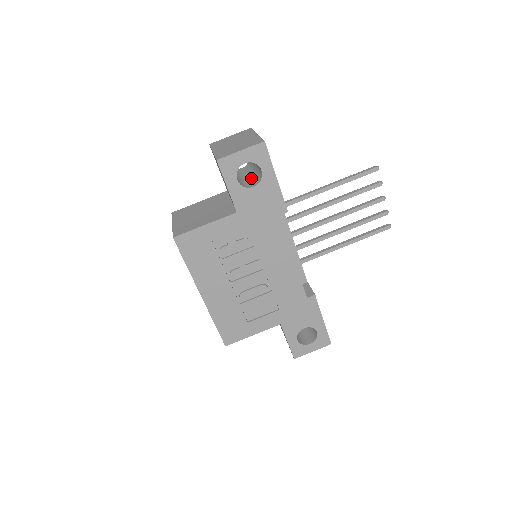
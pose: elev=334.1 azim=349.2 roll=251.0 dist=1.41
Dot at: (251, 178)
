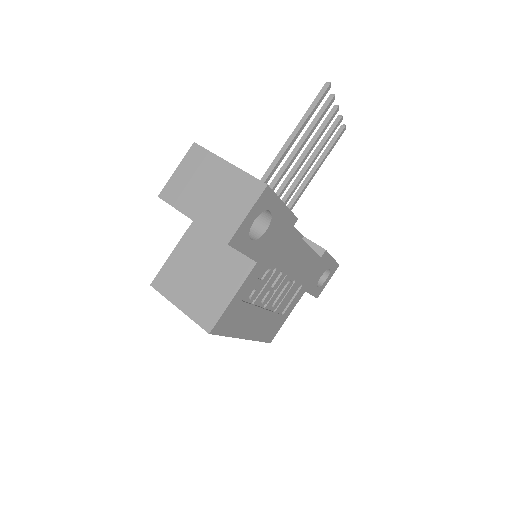
Dot at: occluded
